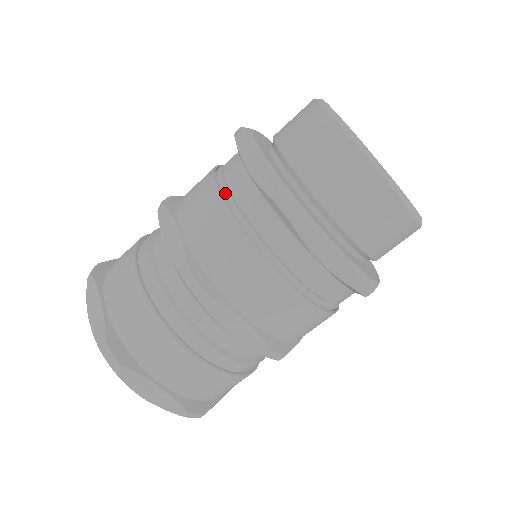
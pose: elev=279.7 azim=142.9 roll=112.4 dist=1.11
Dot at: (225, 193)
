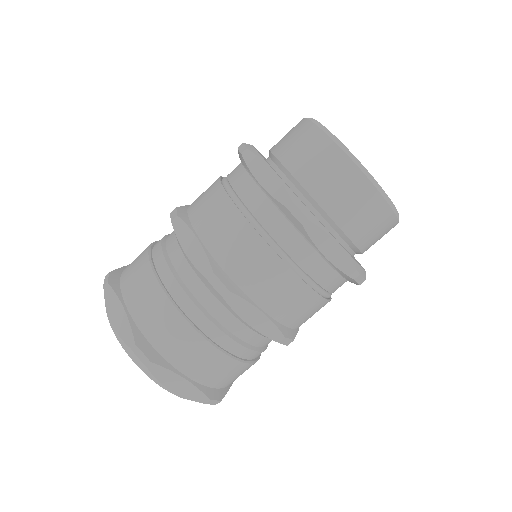
Dot at: occluded
